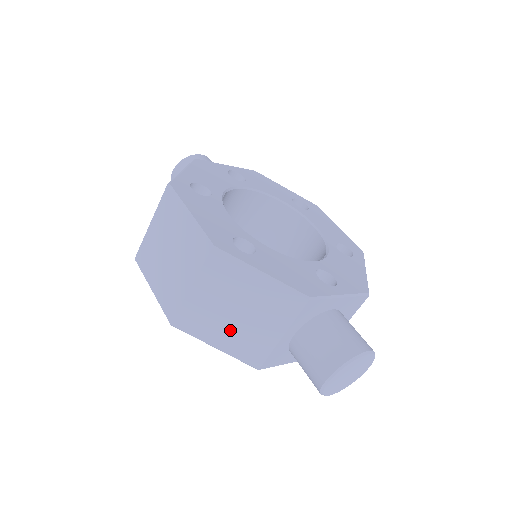
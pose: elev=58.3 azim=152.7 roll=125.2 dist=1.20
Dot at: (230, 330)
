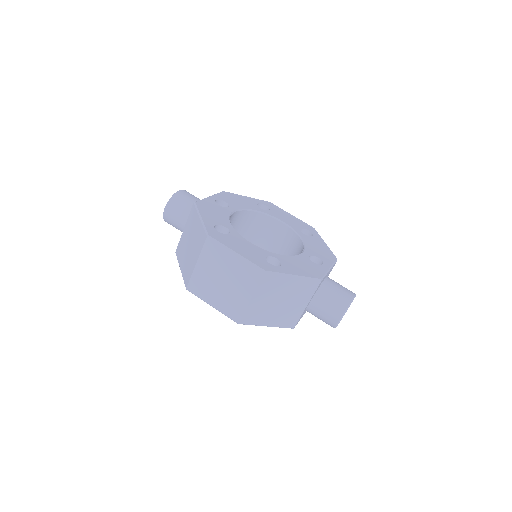
Dot at: (276, 313)
